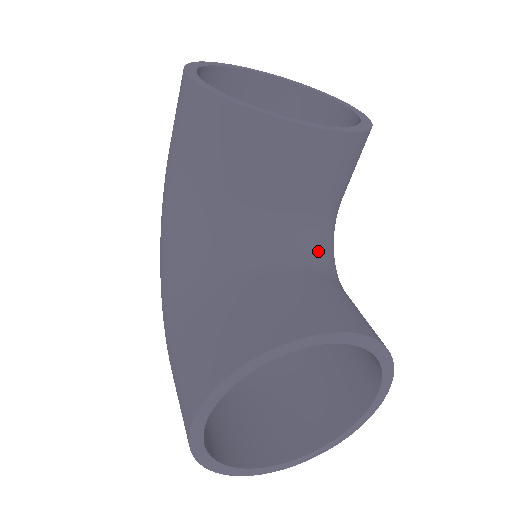
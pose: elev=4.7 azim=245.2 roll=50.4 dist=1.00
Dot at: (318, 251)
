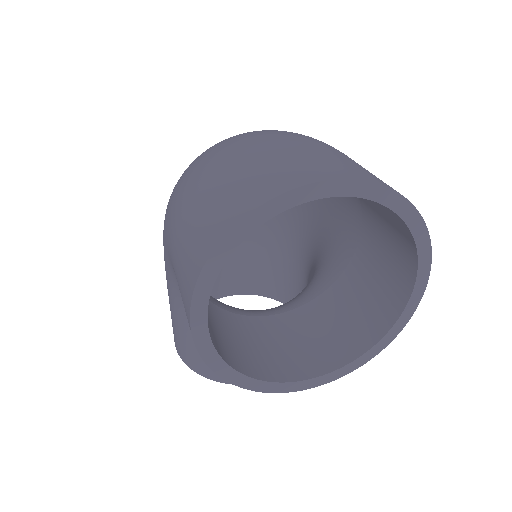
Dot at: occluded
